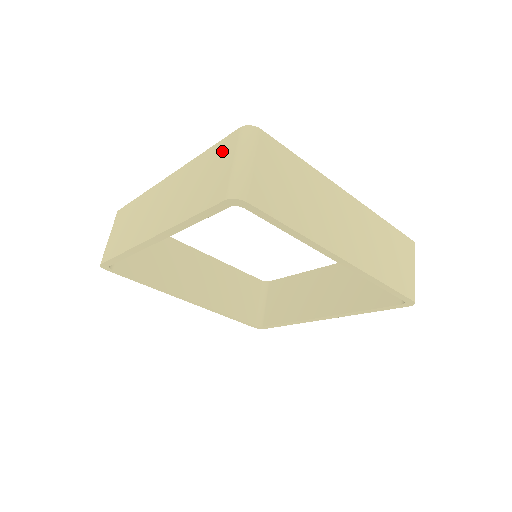
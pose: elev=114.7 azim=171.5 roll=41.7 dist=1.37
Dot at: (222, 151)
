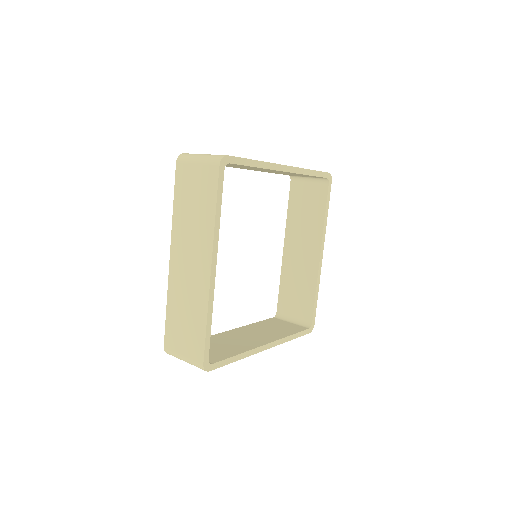
Dot at: occluded
